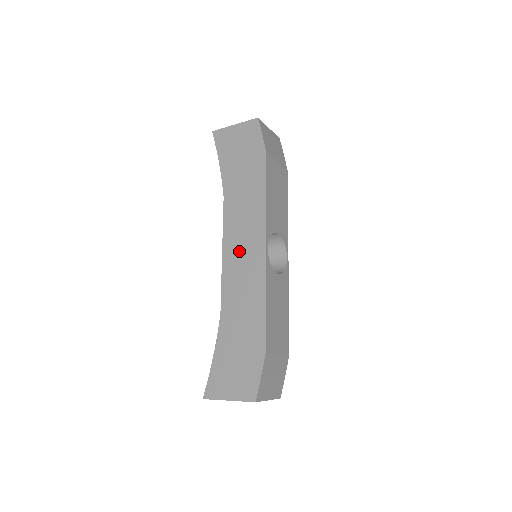
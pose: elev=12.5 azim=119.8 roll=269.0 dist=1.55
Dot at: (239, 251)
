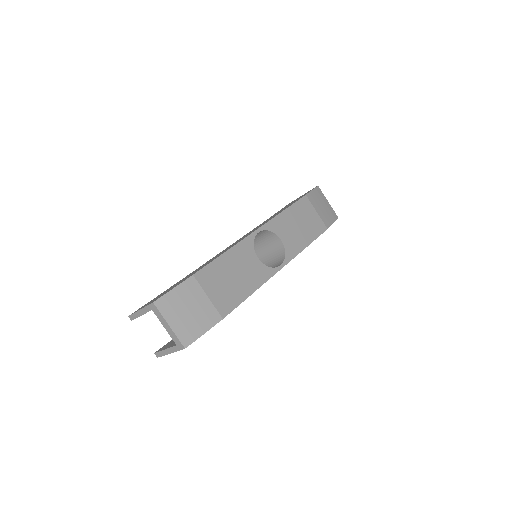
Dot at: (241, 238)
